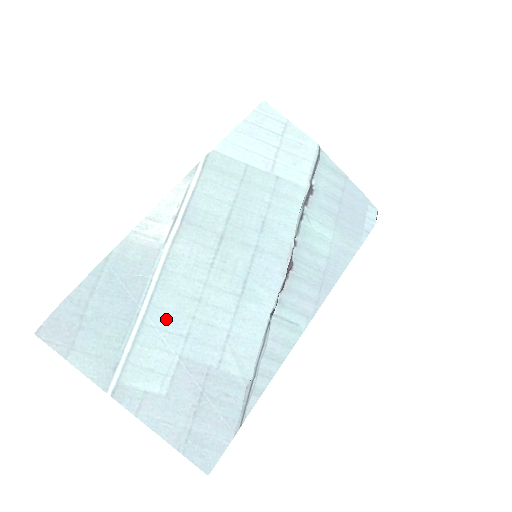
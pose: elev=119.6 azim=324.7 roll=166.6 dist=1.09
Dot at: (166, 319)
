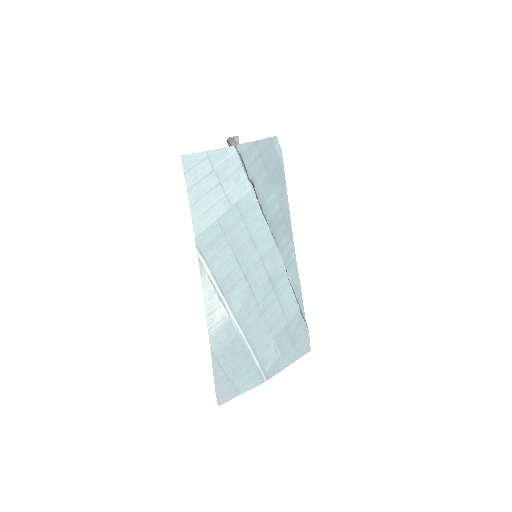
Dot at: (259, 337)
